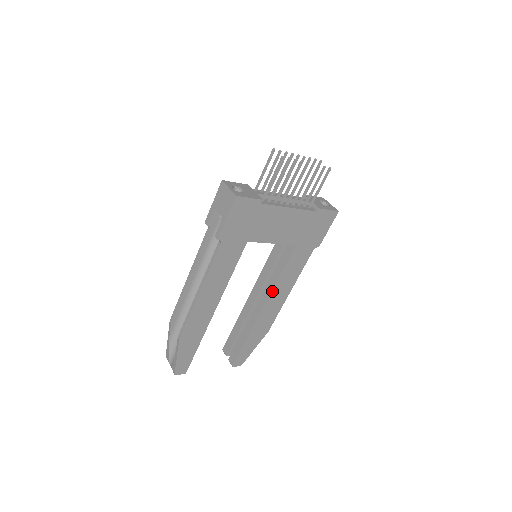
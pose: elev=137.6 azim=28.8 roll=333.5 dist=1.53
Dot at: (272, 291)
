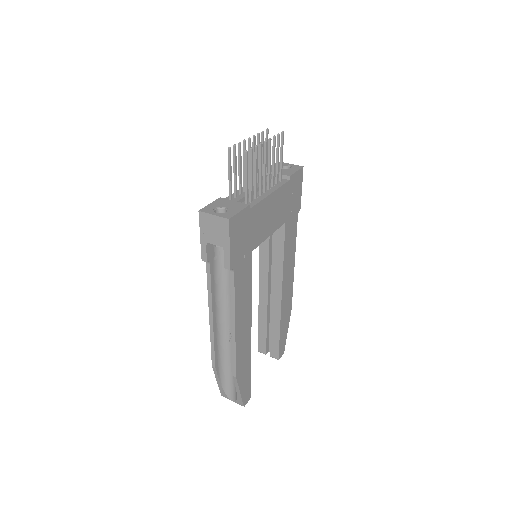
Dot at: (283, 276)
